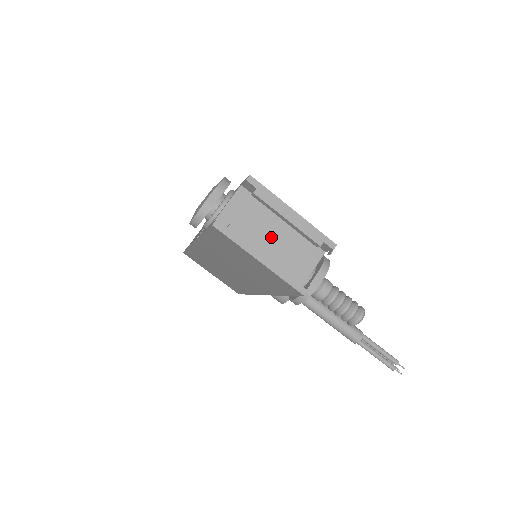
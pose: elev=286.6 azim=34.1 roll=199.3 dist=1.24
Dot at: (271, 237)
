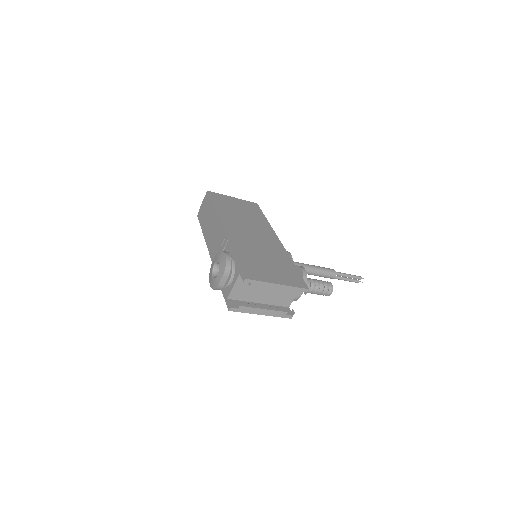
Dot at: (266, 291)
